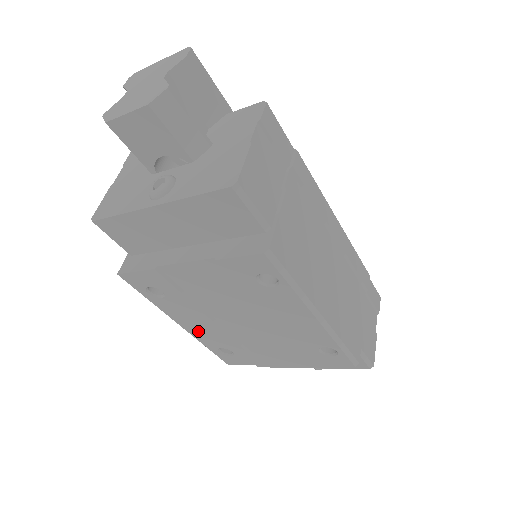
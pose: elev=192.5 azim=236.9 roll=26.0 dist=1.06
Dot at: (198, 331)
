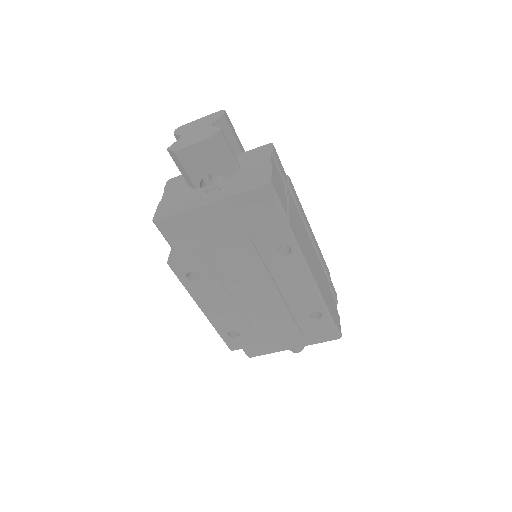
Dot at: (216, 315)
